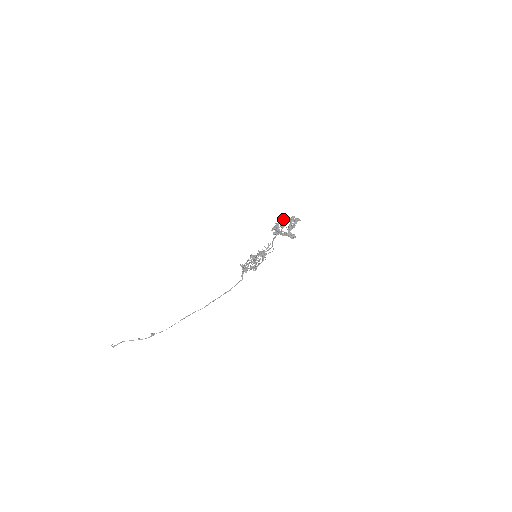
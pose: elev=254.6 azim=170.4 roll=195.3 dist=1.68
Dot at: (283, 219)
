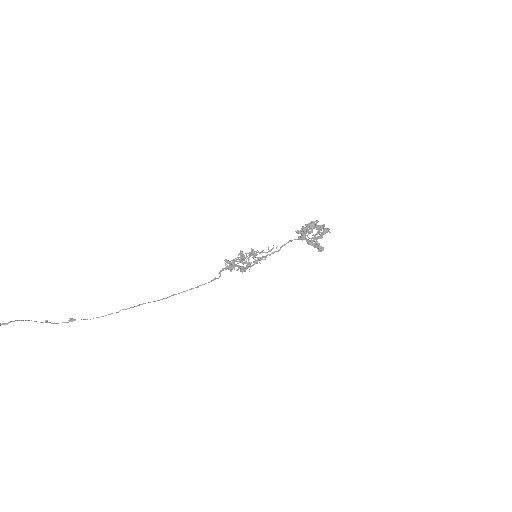
Dot at: (311, 224)
